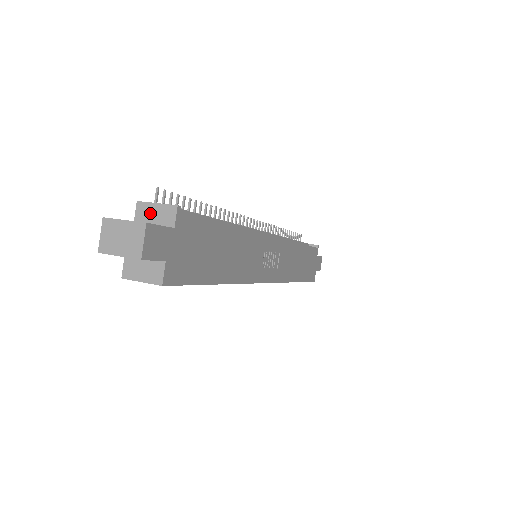
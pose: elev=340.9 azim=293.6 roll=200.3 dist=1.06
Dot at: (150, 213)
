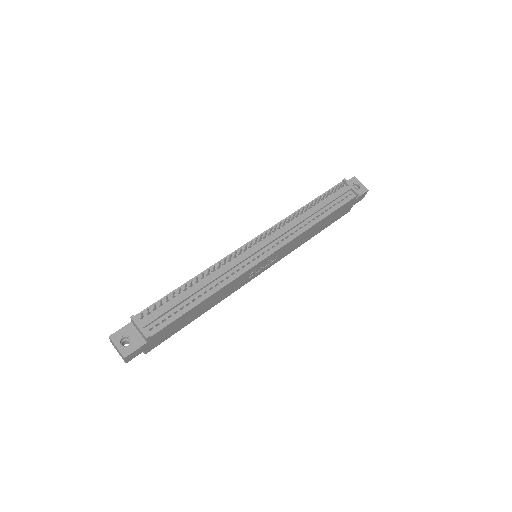
Dot at: (137, 327)
